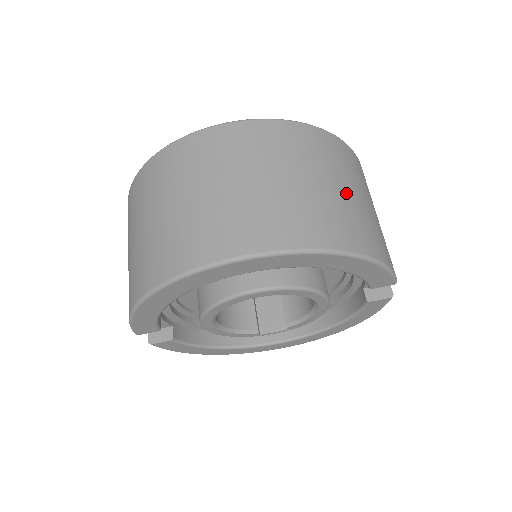
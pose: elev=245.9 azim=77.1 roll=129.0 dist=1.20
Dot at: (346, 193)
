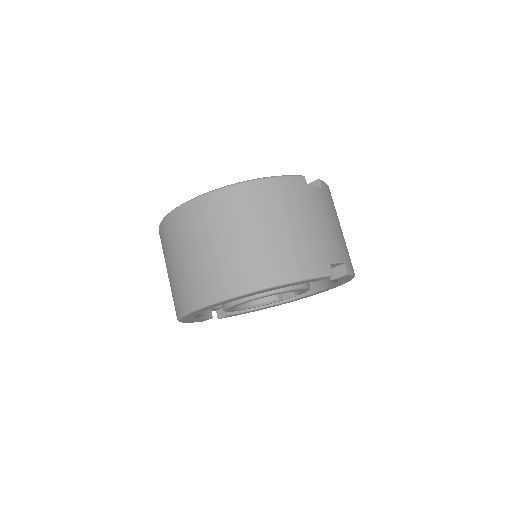
Dot at: (263, 235)
